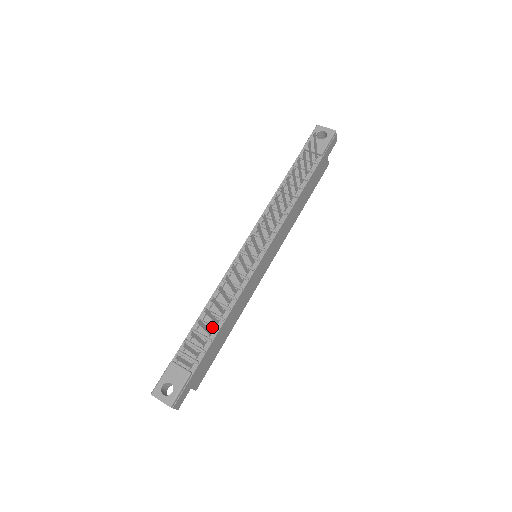
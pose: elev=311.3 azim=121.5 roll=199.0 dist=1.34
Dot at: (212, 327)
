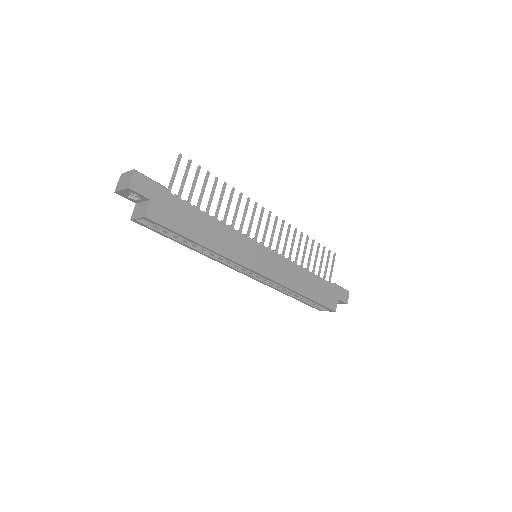
Dot at: occluded
